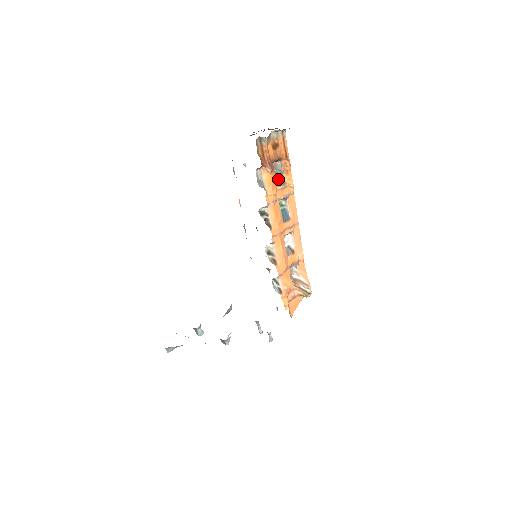
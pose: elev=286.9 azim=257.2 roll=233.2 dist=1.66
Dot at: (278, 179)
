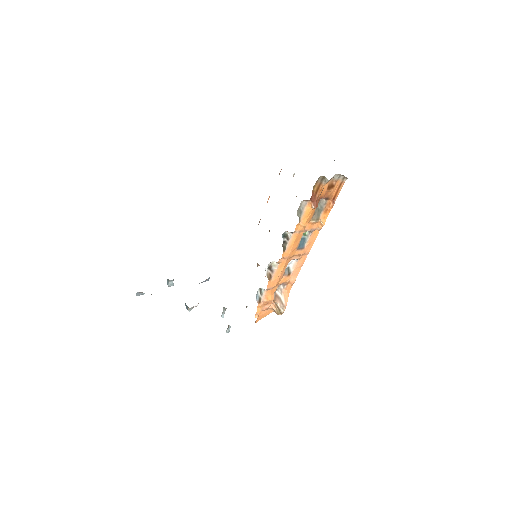
Dot at: (315, 213)
